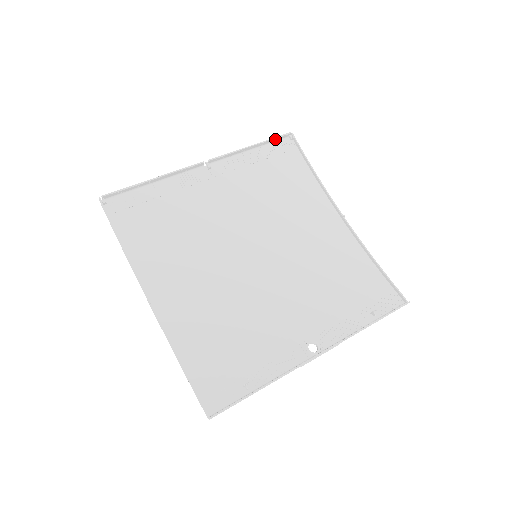
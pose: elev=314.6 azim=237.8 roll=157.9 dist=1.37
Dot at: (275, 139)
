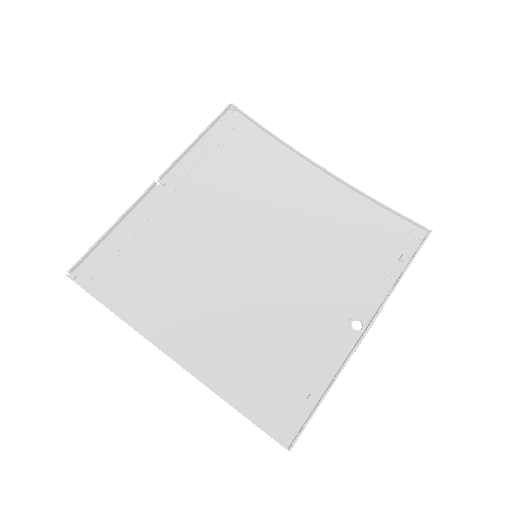
Dot at: (217, 119)
